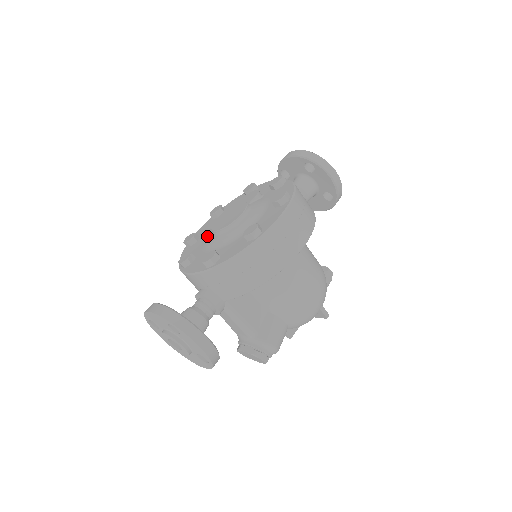
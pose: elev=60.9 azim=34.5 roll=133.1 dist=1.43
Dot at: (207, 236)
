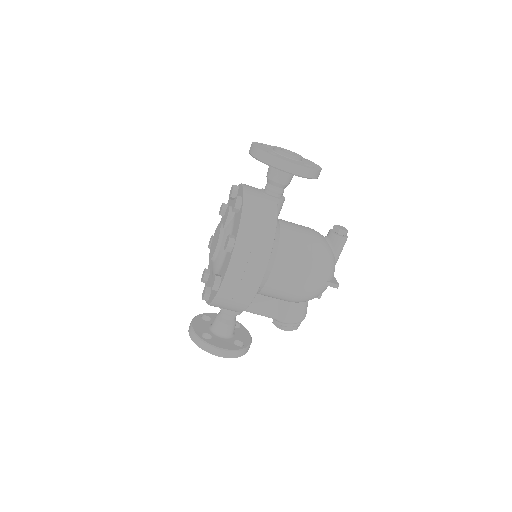
Dot at: occluded
